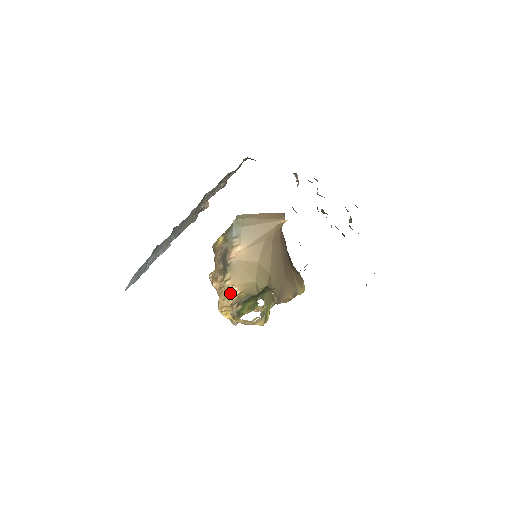
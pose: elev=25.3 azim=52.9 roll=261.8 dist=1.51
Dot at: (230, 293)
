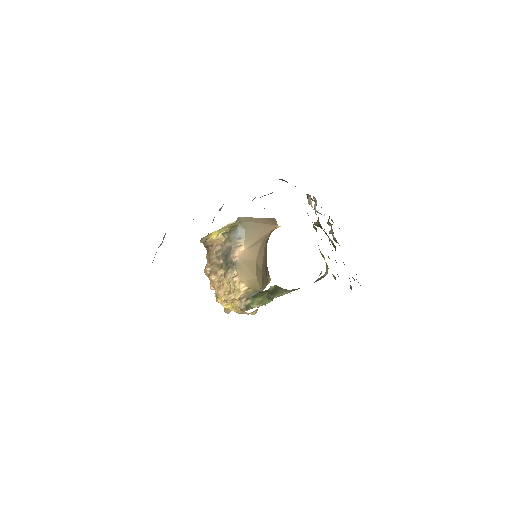
Dot at: (237, 288)
